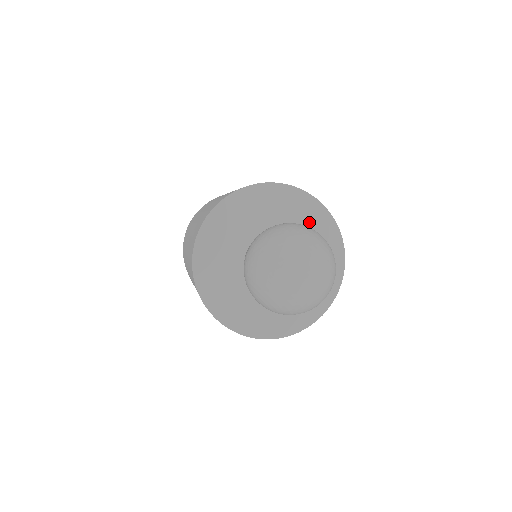
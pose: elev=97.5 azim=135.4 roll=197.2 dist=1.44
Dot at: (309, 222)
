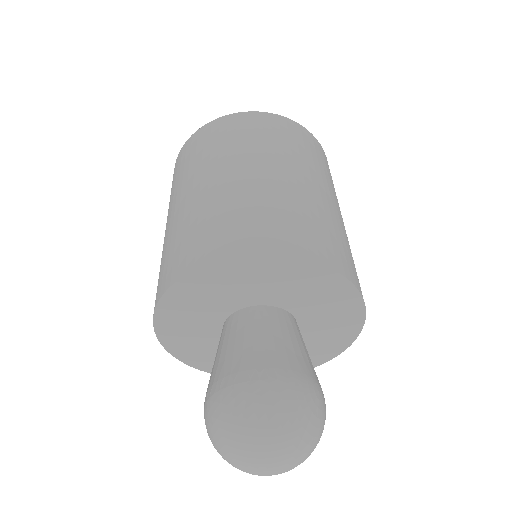
Dot at: (326, 300)
